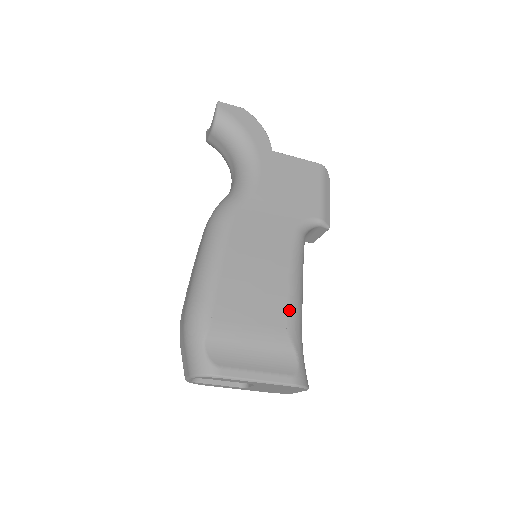
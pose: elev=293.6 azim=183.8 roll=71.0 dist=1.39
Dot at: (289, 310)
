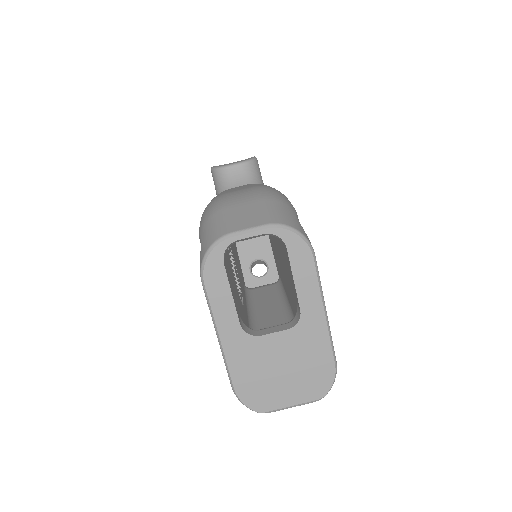
Dot at: occluded
